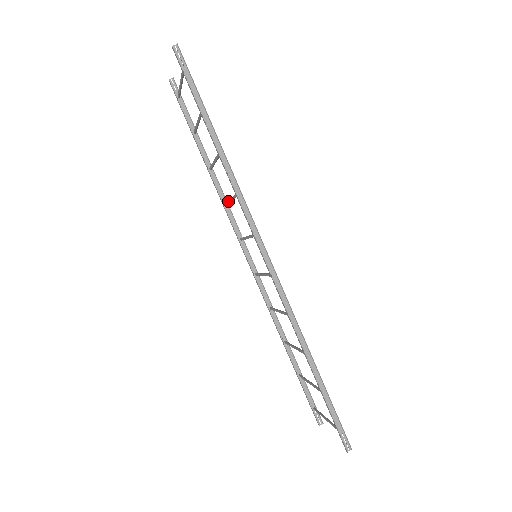
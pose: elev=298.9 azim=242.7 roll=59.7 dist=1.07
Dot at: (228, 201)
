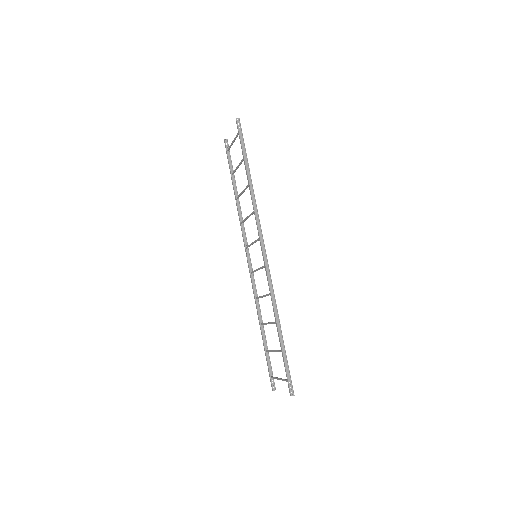
Dot at: (245, 219)
